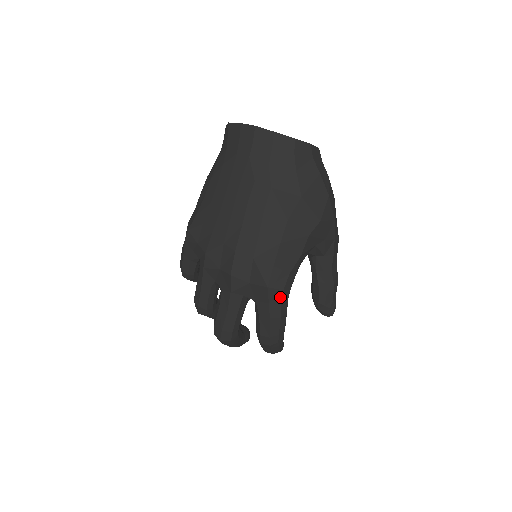
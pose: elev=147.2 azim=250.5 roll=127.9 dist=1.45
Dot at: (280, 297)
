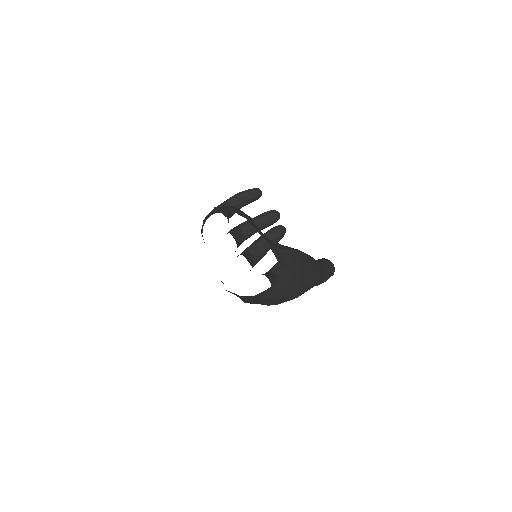
Dot at: occluded
